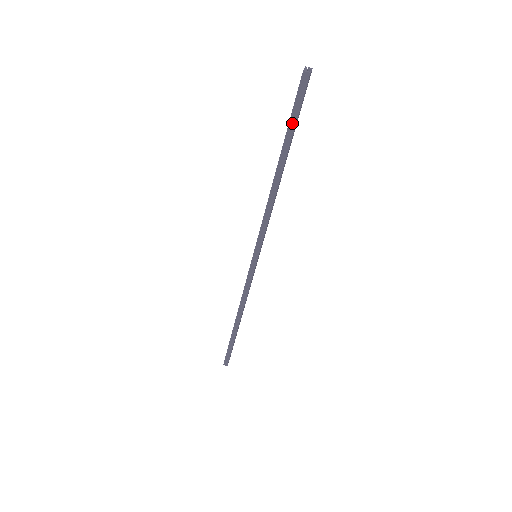
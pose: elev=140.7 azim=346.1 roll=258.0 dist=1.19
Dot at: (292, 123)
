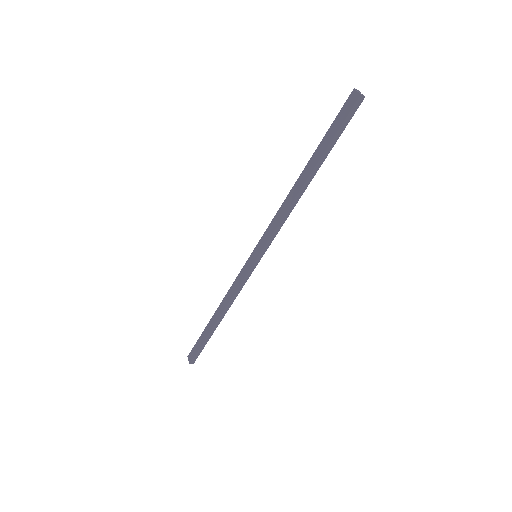
Dot at: (336, 138)
